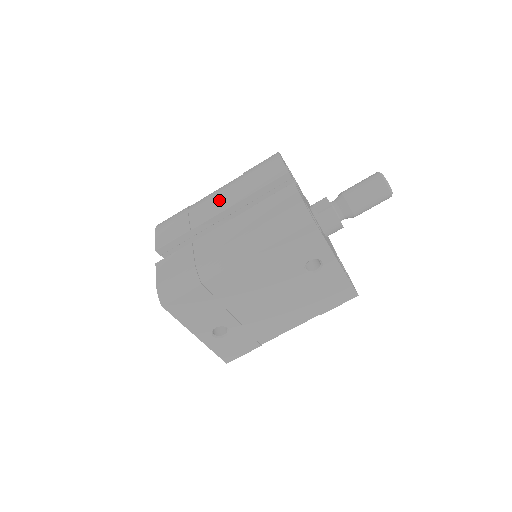
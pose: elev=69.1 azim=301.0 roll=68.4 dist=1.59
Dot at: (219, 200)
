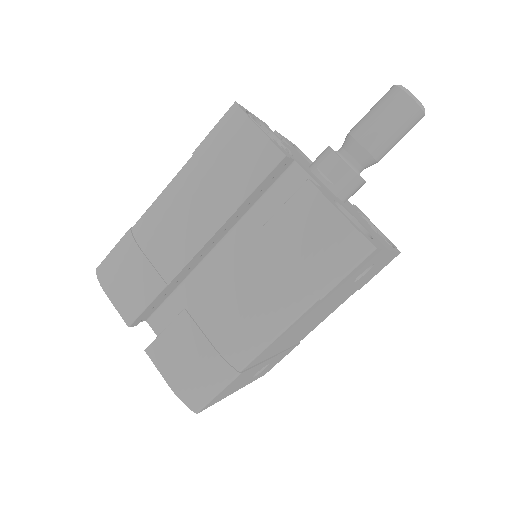
Dot at: (184, 222)
